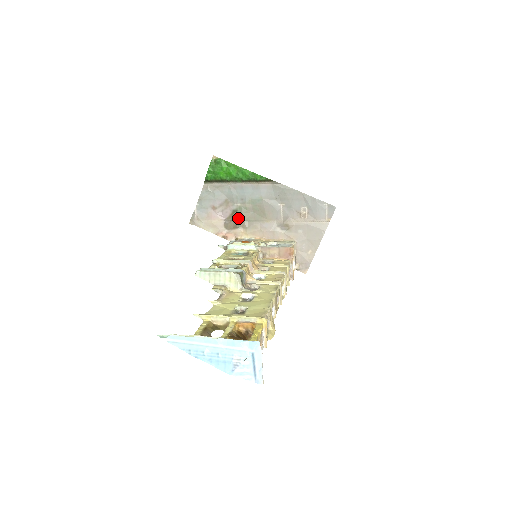
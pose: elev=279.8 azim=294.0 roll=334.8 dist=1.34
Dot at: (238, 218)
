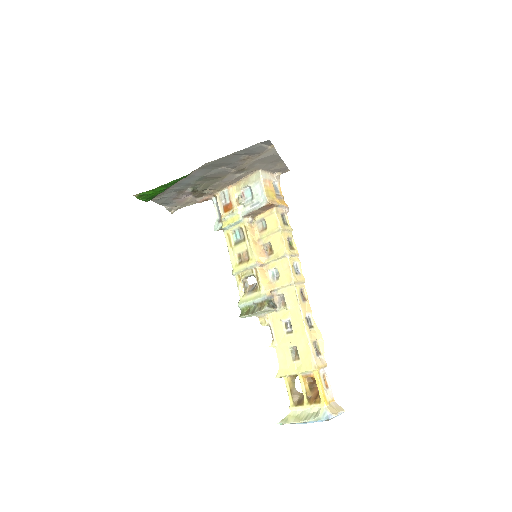
Dot at: (200, 191)
